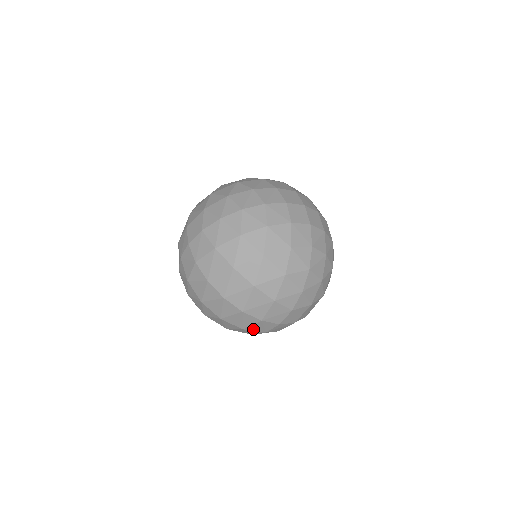
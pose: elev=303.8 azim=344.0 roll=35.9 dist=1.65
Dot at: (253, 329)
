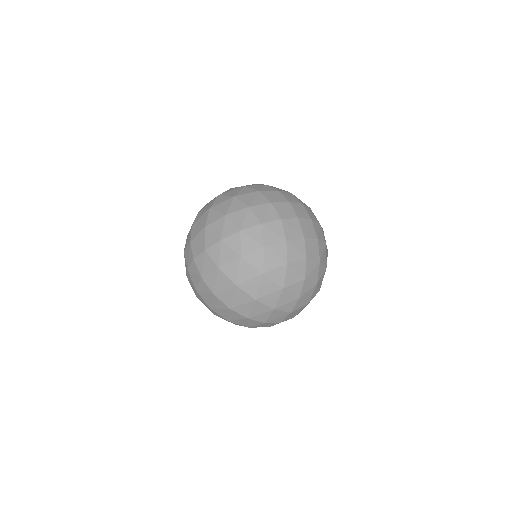
Dot at: occluded
